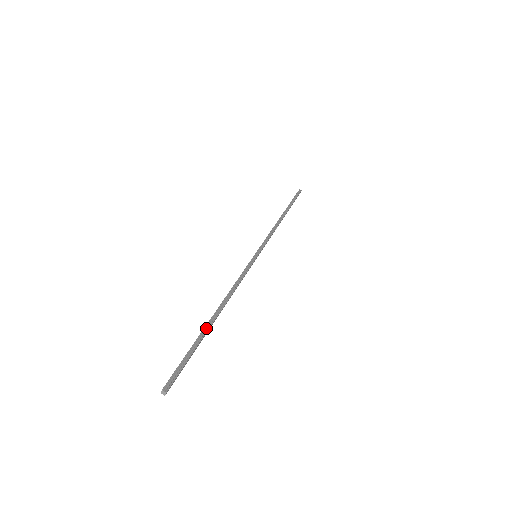
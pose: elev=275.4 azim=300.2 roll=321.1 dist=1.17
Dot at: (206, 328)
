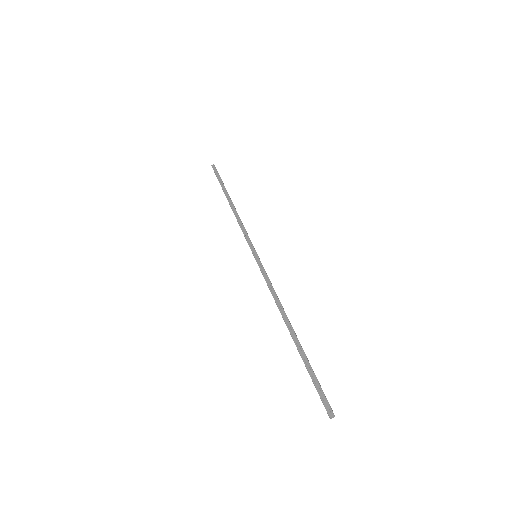
Dot at: (301, 346)
